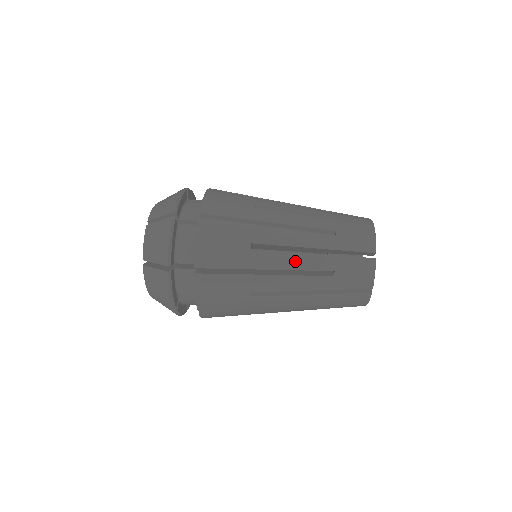
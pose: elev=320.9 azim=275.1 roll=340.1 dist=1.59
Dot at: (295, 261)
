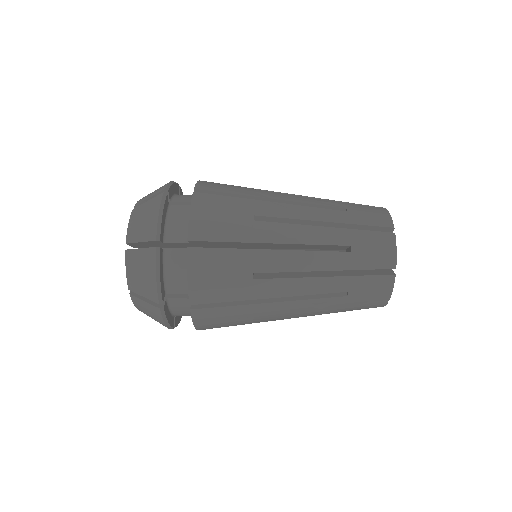
Dot at: (302, 199)
